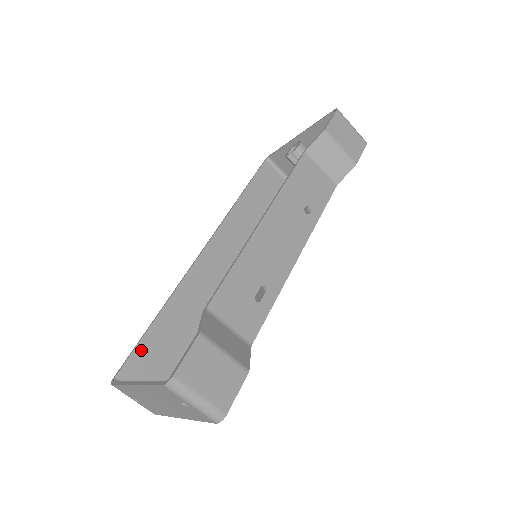
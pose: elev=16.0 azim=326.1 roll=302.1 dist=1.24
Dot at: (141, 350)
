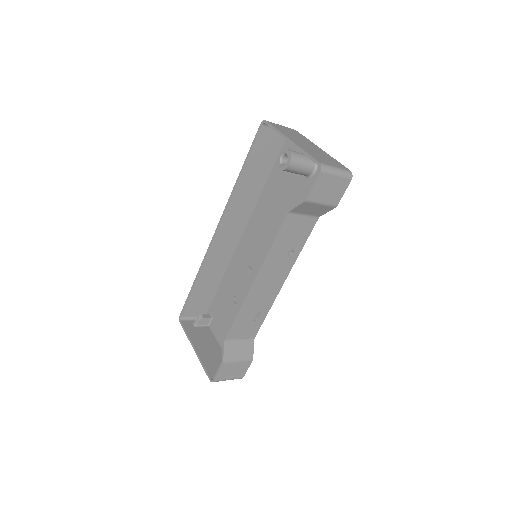
Dot at: (191, 300)
